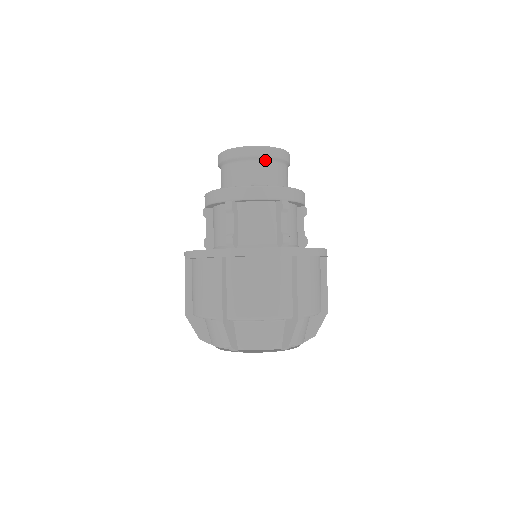
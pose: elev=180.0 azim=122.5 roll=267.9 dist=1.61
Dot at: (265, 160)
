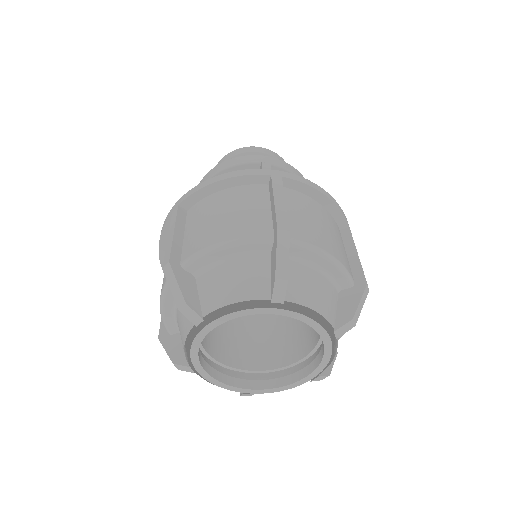
Dot at: occluded
